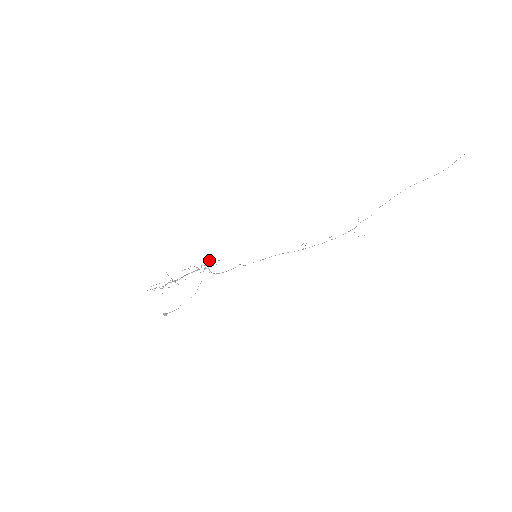
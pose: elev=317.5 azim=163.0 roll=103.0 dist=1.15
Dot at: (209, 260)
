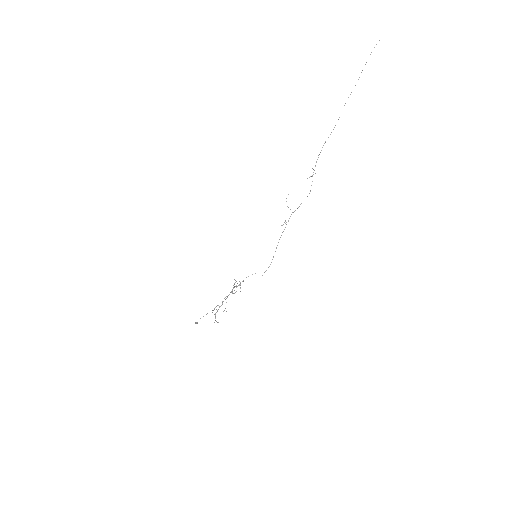
Dot at: (236, 281)
